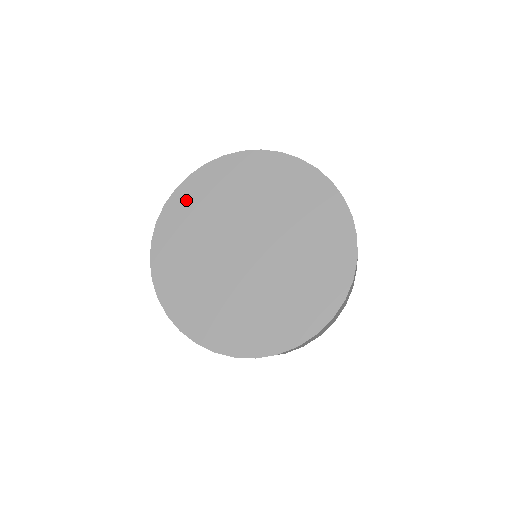
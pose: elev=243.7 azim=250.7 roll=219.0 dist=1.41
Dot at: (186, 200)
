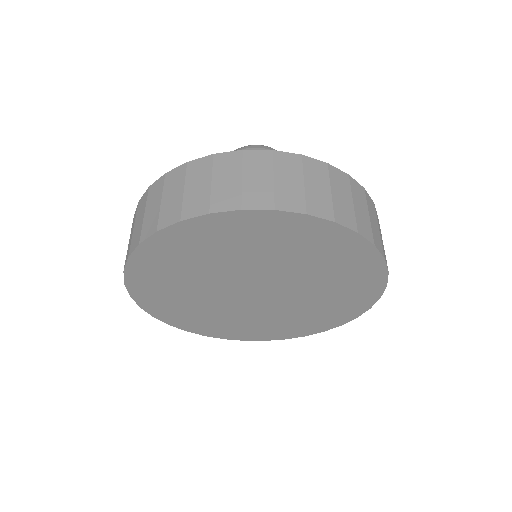
Dot at: (193, 237)
